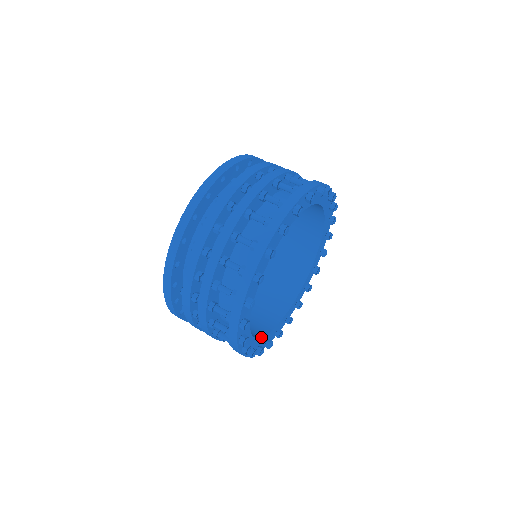
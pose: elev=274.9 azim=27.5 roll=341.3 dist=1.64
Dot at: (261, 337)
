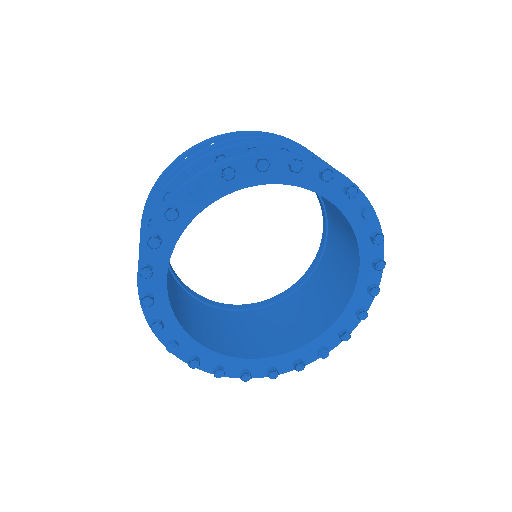
Dot at: (174, 312)
